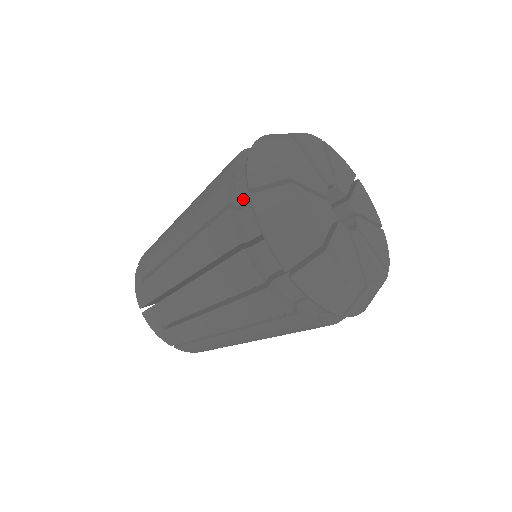
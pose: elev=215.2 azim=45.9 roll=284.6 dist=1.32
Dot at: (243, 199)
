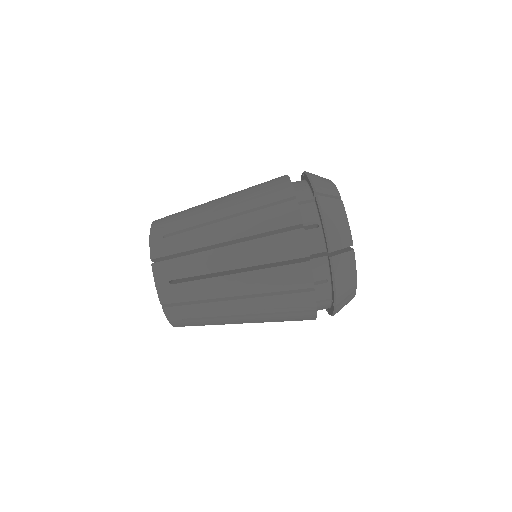
Dot at: (302, 199)
